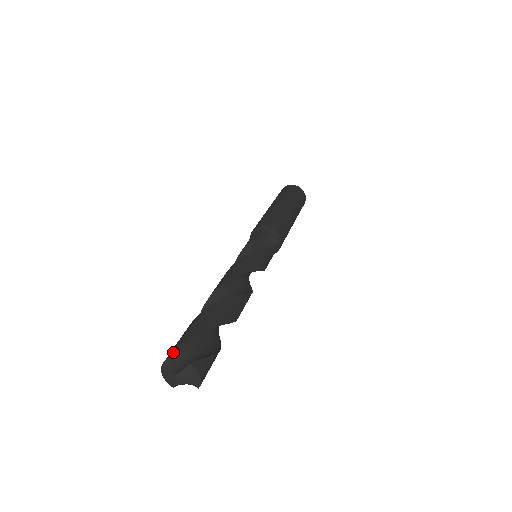
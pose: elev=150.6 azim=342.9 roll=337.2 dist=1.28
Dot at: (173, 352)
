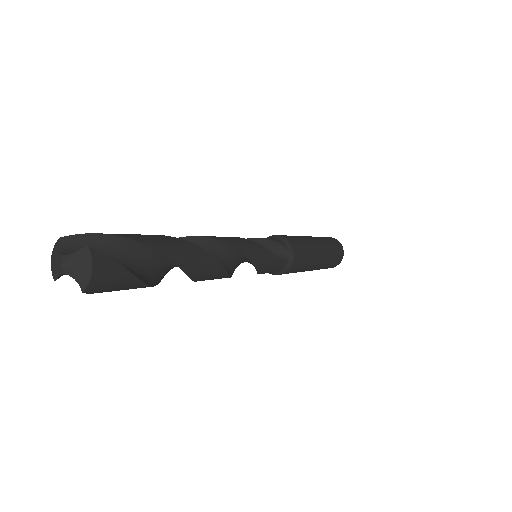
Dot at: (82, 235)
